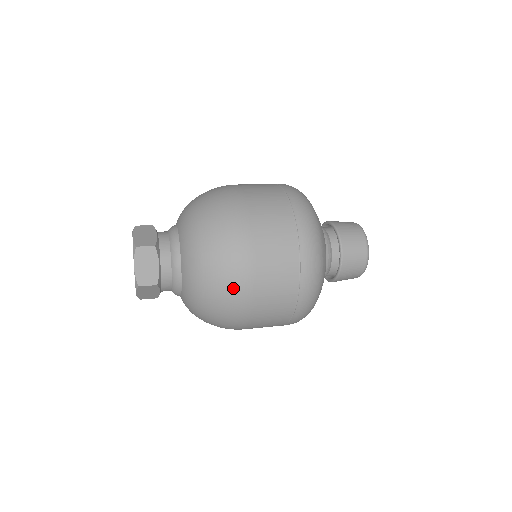
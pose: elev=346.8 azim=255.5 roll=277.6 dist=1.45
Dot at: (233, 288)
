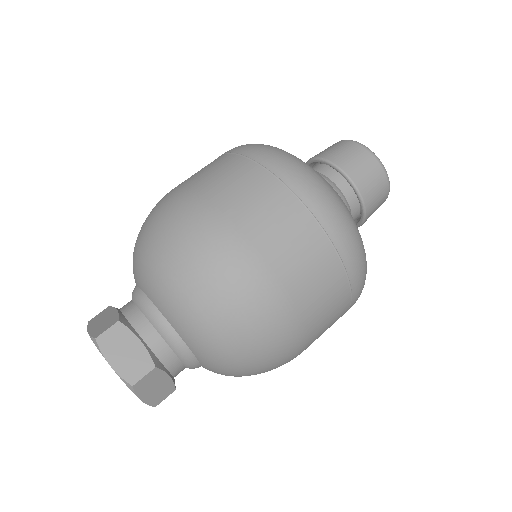
Dot at: occluded
